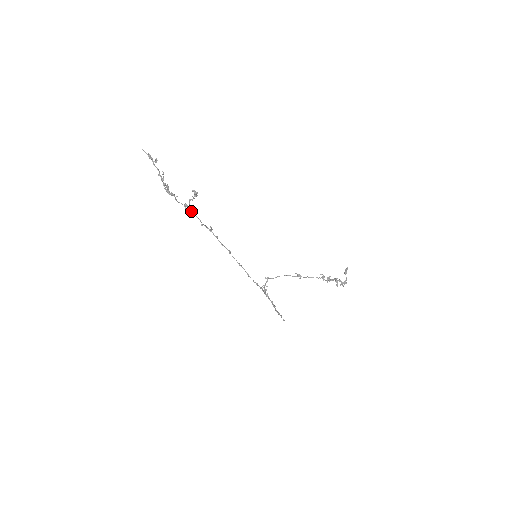
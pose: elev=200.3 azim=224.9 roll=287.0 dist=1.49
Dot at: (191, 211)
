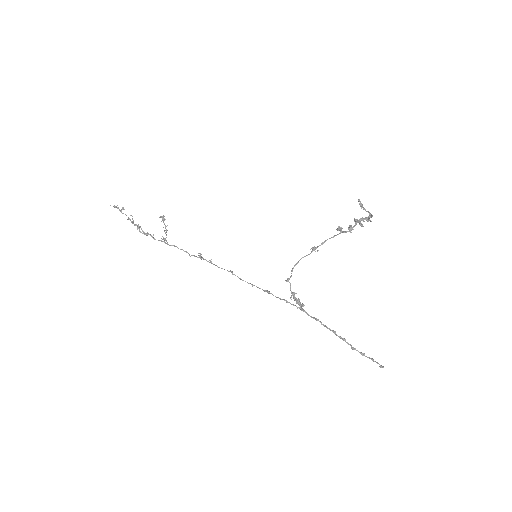
Dot at: (173, 245)
